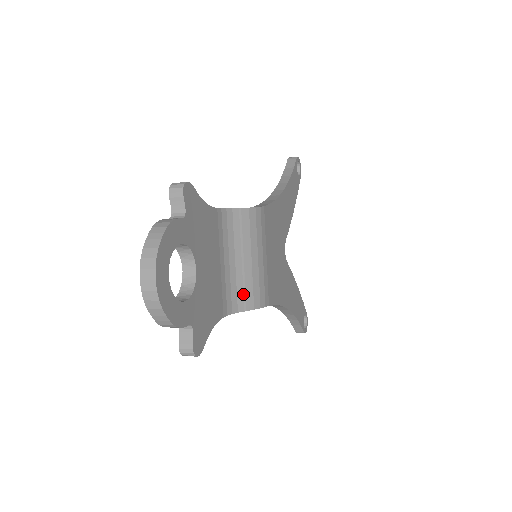
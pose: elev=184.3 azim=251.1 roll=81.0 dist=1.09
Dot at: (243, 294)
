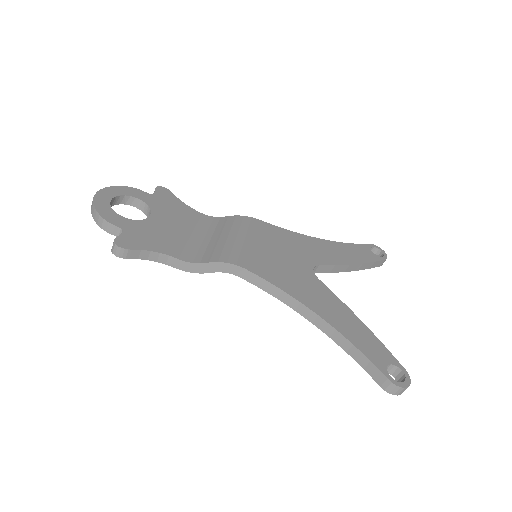
Dot at: (210, 254)
